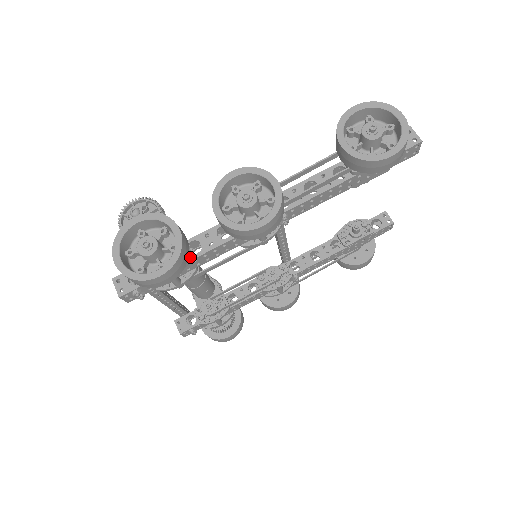
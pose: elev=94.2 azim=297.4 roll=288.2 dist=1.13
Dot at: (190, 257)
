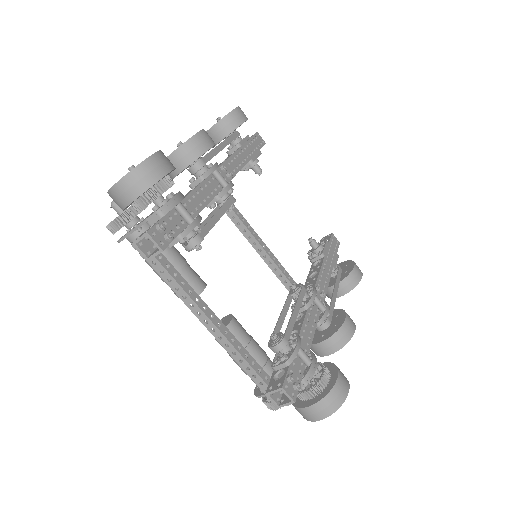
Dot at: occluded
